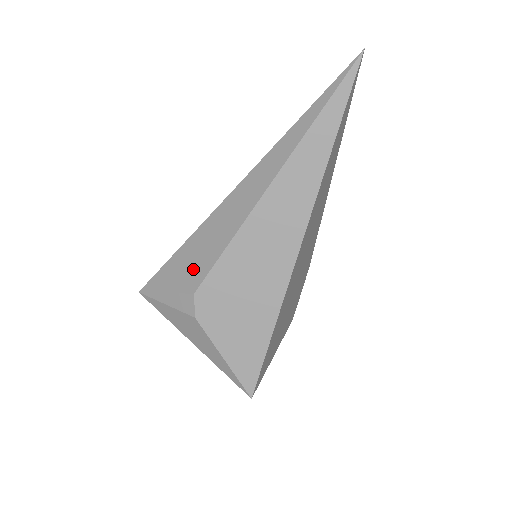
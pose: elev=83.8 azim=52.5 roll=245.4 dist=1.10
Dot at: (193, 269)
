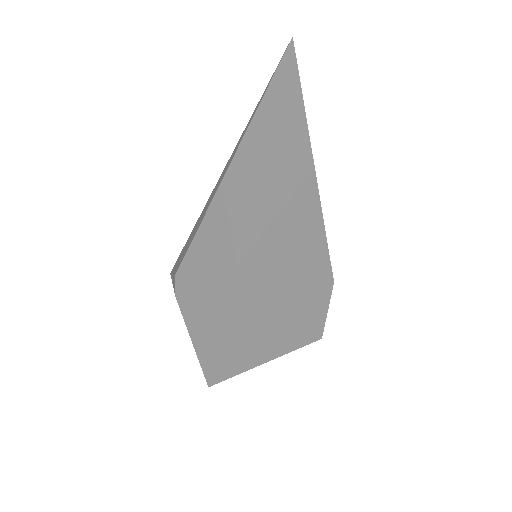
Dot at: (183, 254)
